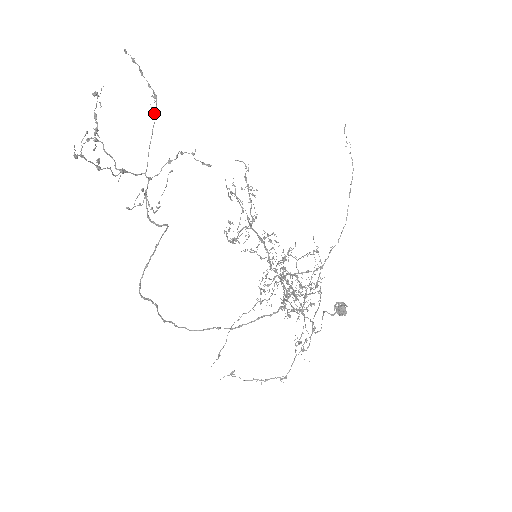
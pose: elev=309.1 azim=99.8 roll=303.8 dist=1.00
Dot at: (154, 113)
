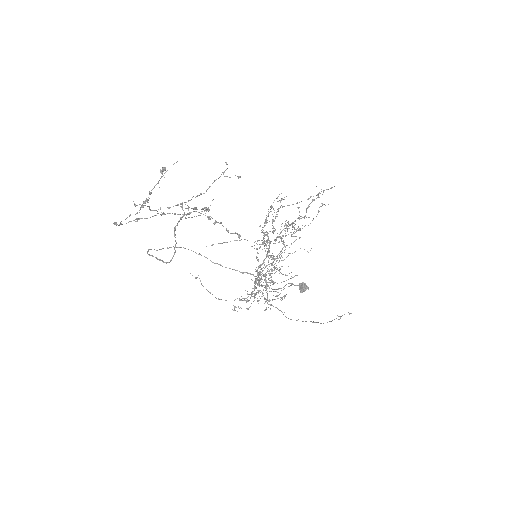
Dot at: (205, 209)
